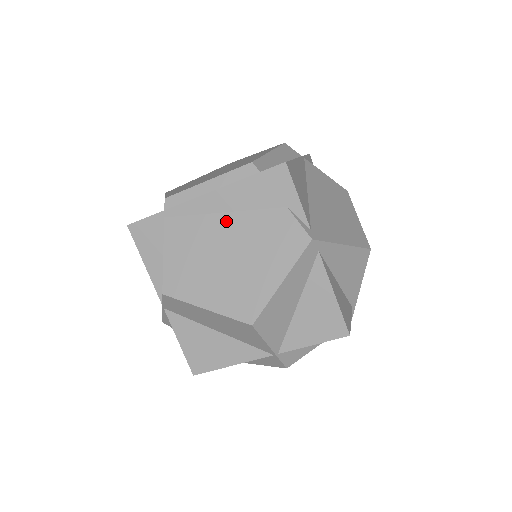
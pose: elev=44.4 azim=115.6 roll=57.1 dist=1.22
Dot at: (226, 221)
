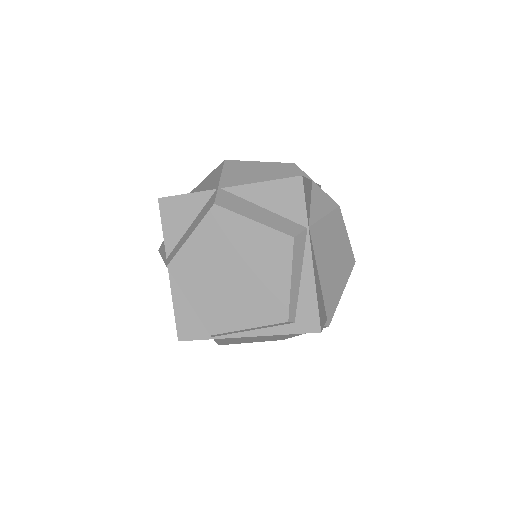
Dot at: occluded
